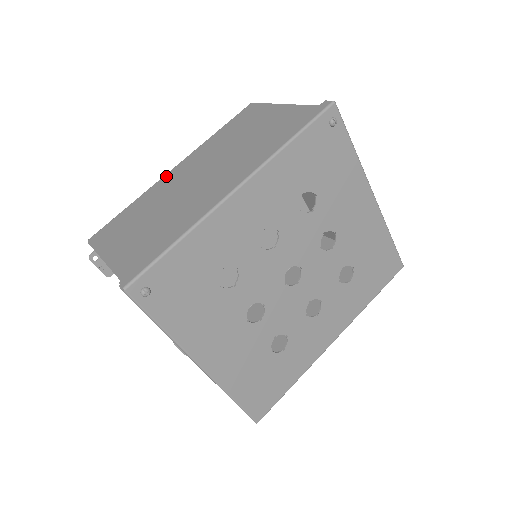
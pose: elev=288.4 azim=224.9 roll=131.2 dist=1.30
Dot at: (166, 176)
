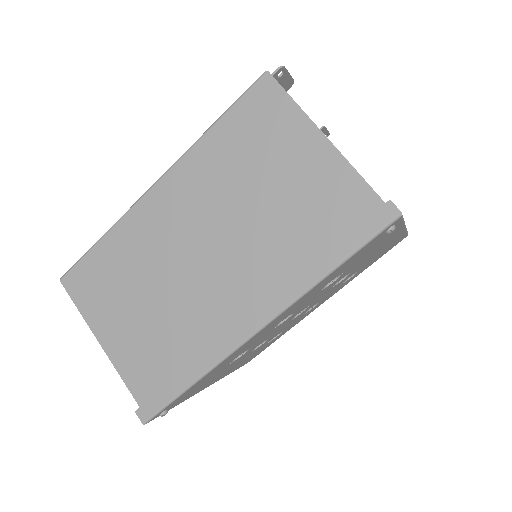
Dot at: (145, 202)
